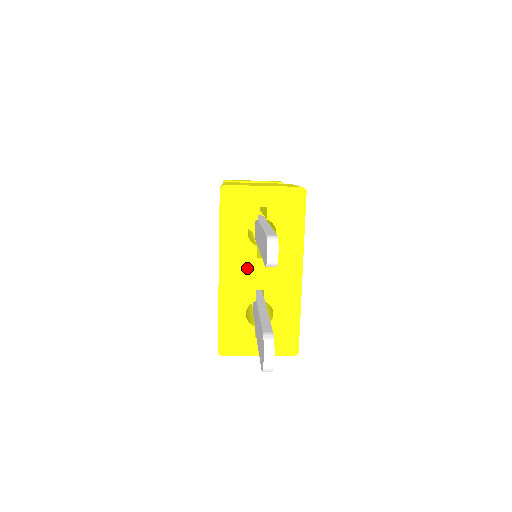
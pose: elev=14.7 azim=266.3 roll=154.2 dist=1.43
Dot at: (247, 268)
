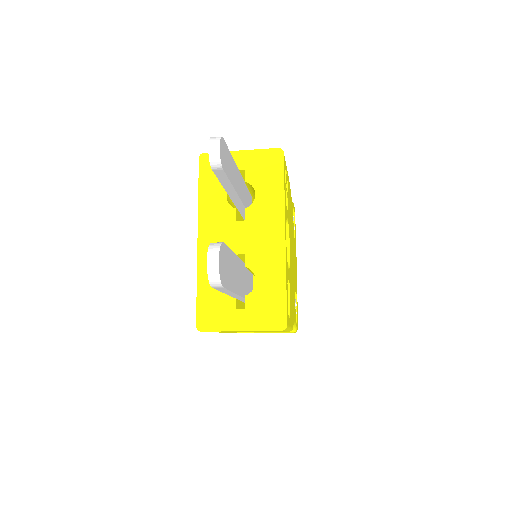
Dot at: (226, 232)
